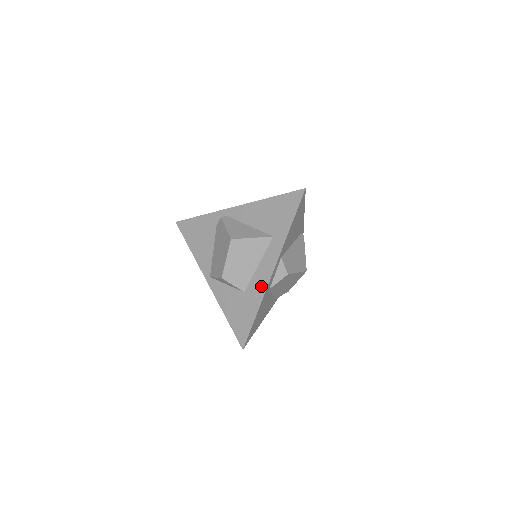
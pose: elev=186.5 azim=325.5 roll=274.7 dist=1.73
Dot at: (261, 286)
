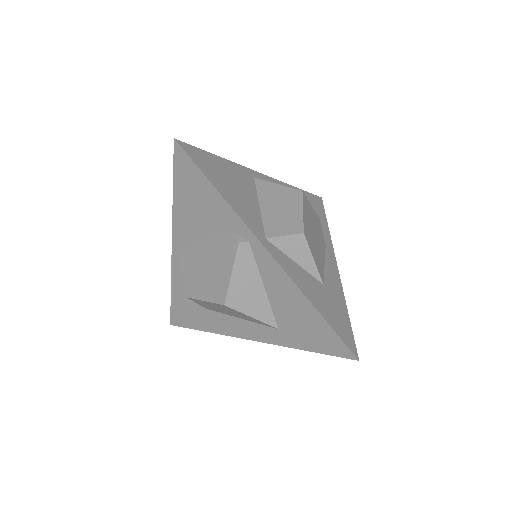
Dot at: (226, 329)
